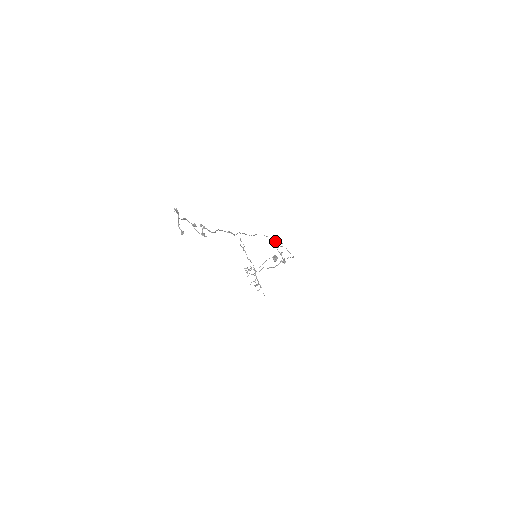
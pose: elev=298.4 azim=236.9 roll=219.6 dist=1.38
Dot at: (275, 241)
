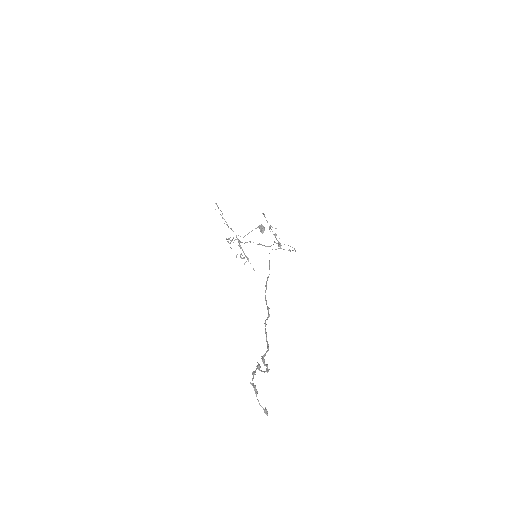
Dot at: (266, 220)
